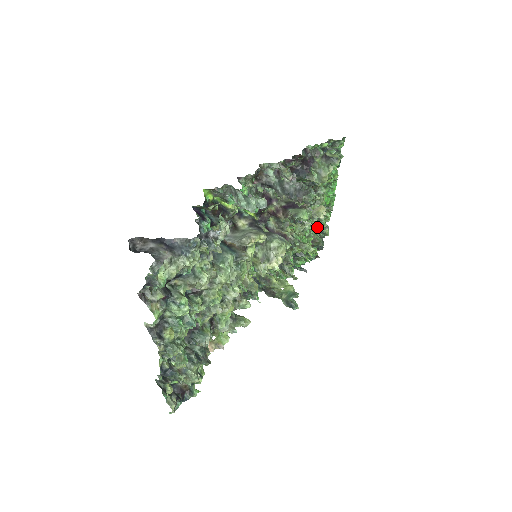
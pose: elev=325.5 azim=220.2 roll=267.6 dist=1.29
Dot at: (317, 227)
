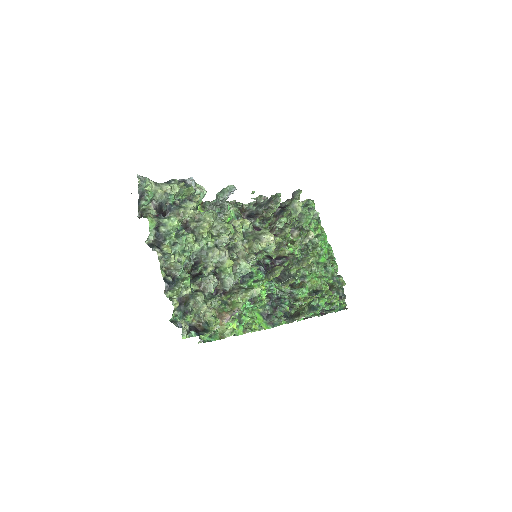
Dot at: (329, 276)
